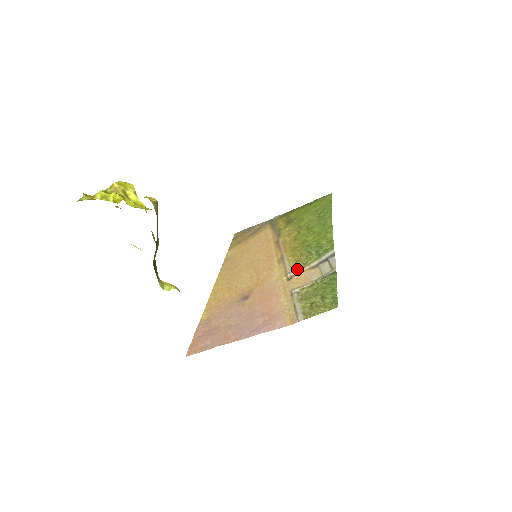
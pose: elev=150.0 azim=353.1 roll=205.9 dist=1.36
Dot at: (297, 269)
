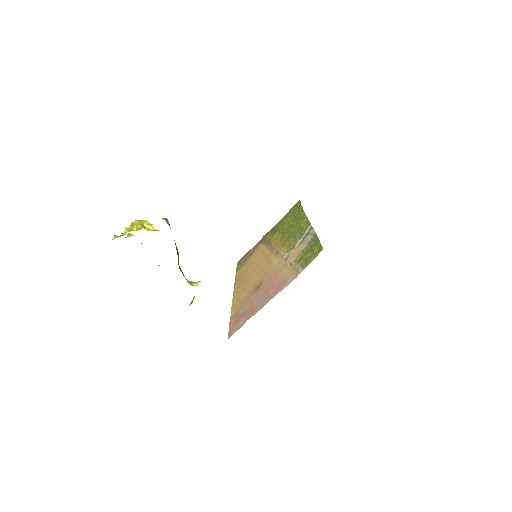
Dot at: (290, 251)
